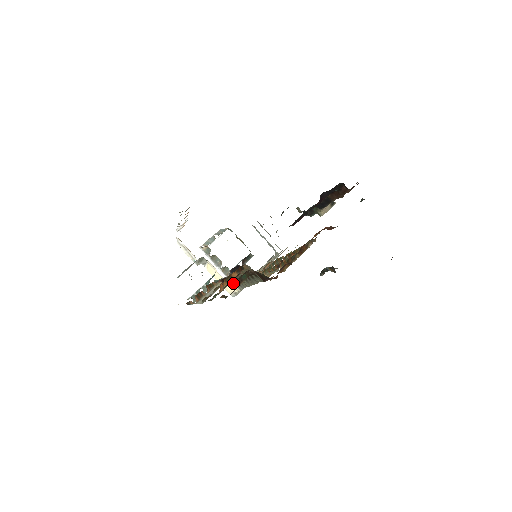
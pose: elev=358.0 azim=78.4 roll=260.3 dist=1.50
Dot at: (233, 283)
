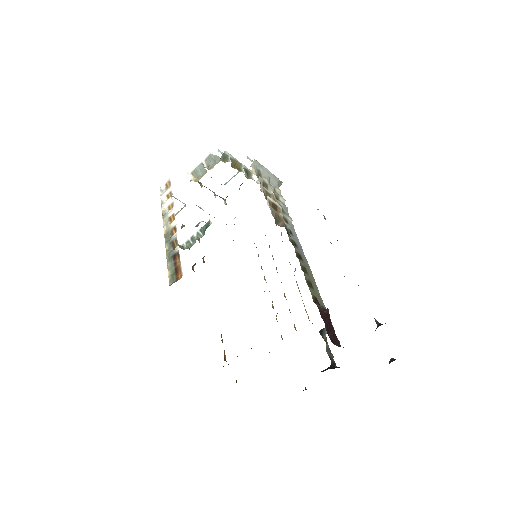
Dot at: occluded
